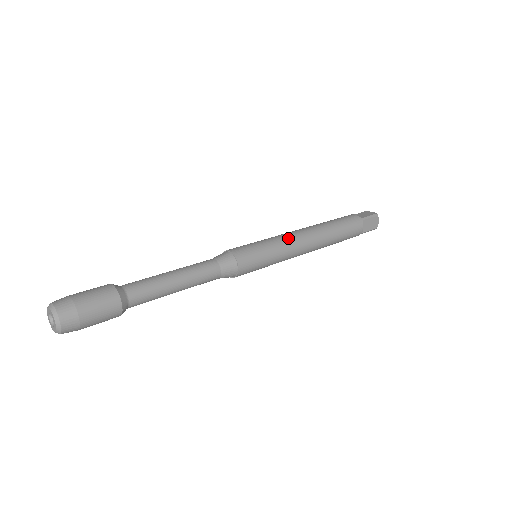
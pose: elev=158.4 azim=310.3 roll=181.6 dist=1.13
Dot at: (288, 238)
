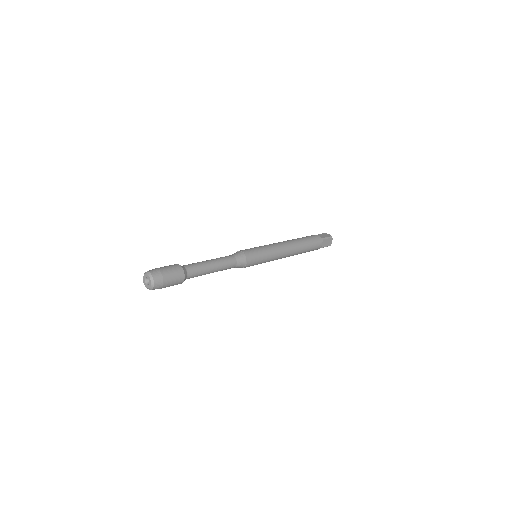
Dot at: (277, 247)
